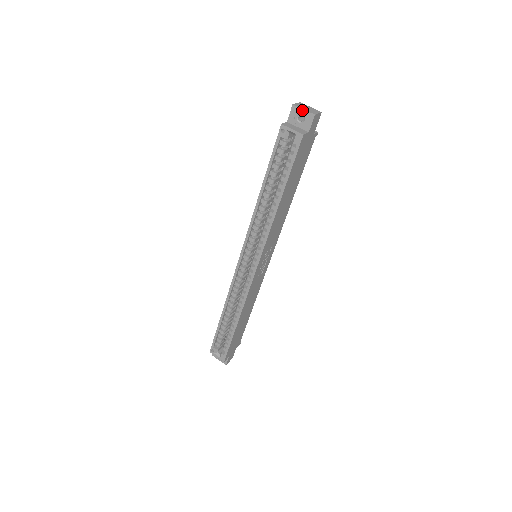
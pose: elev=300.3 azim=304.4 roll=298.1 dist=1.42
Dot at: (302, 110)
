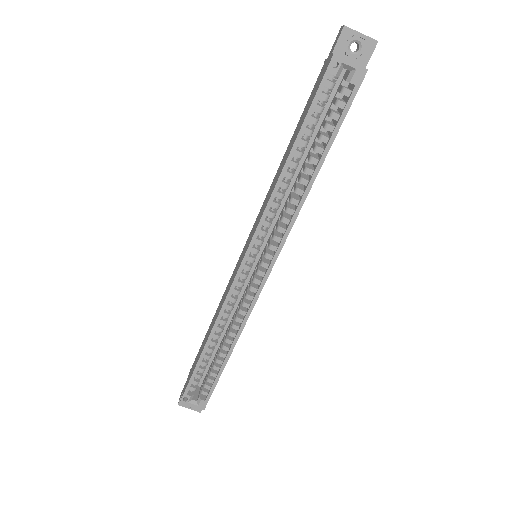
Dot at: (359, 34)
